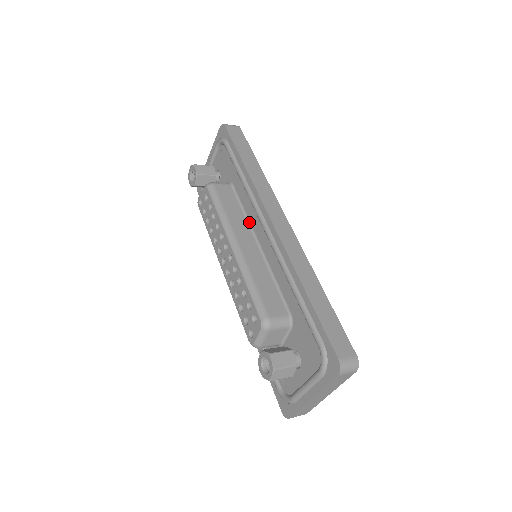
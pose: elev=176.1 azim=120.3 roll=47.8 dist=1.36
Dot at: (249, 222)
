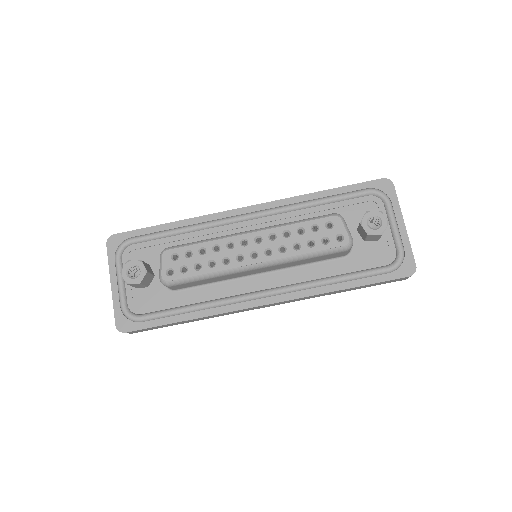
Dot at: occluded
